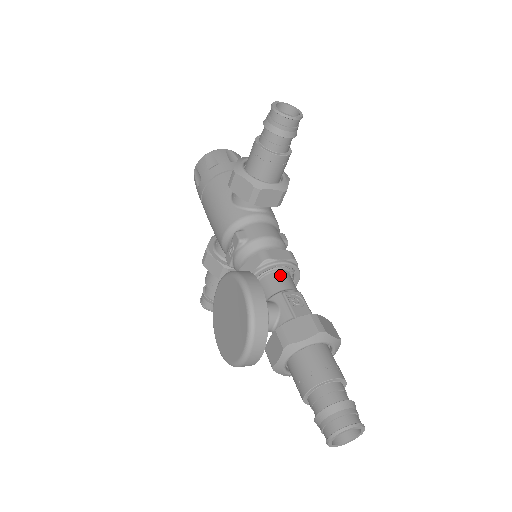
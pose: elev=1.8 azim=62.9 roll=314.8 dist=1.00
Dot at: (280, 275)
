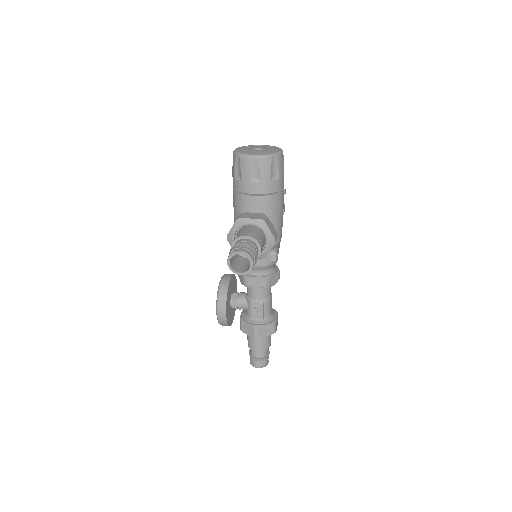
Dot at: (256, 289)
